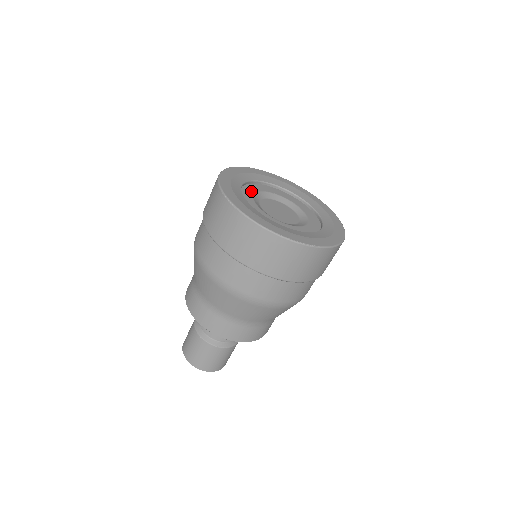
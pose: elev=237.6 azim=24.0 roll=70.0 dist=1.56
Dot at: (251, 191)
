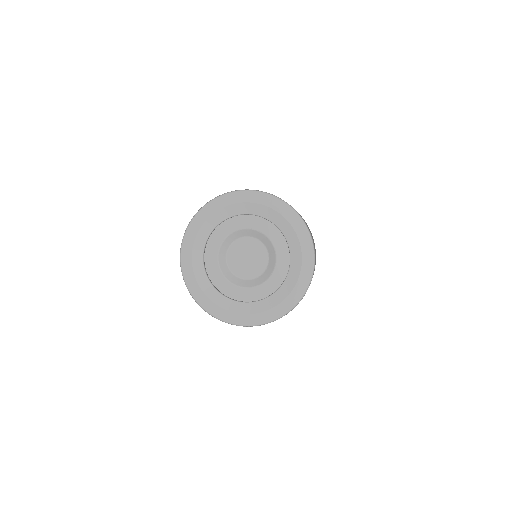
Dot at: (218, 275)
